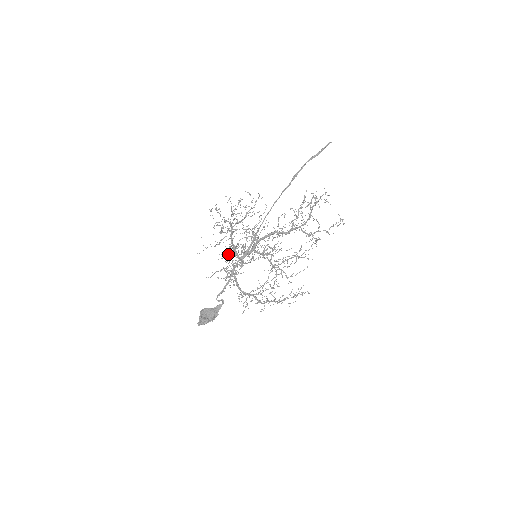
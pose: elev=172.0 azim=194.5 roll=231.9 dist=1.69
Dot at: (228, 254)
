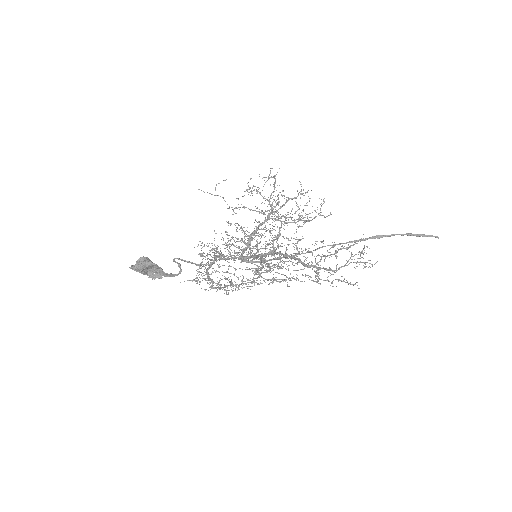
Dot at: (236, 247)
